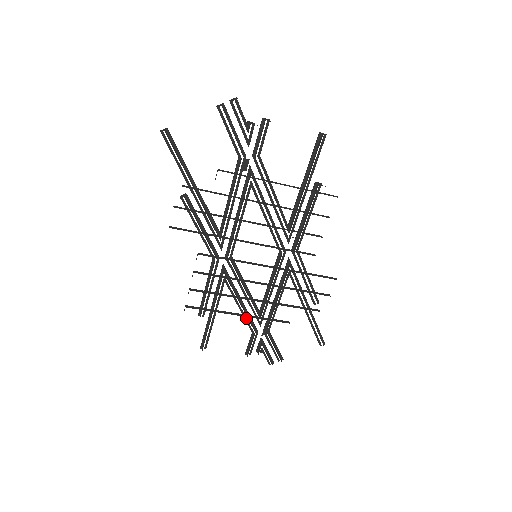
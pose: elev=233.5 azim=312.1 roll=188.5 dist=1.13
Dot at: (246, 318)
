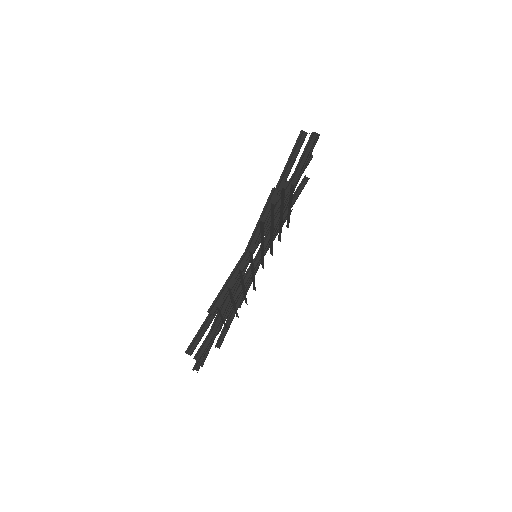
Dot at: (218, 317)
